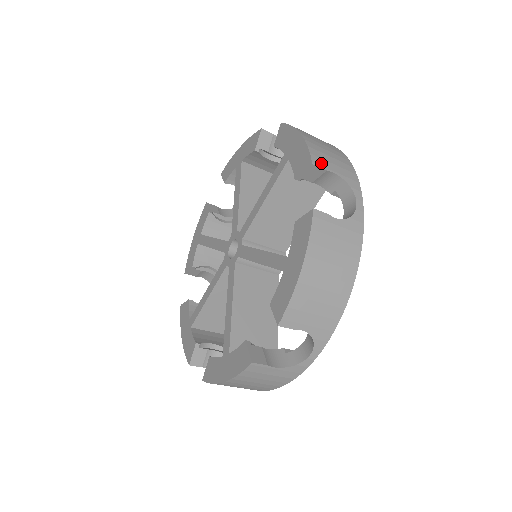
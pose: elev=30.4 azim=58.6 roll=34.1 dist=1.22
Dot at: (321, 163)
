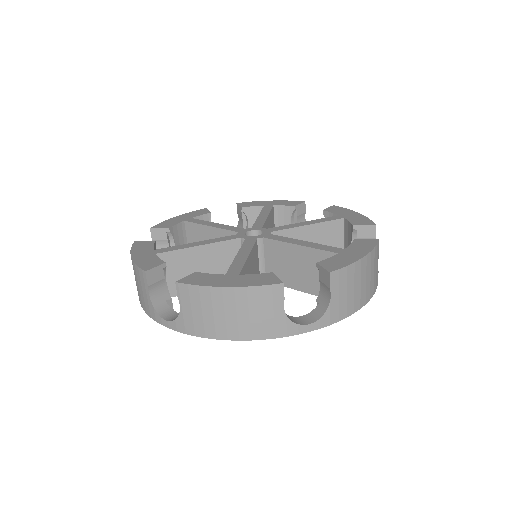
Dot at: occluded
